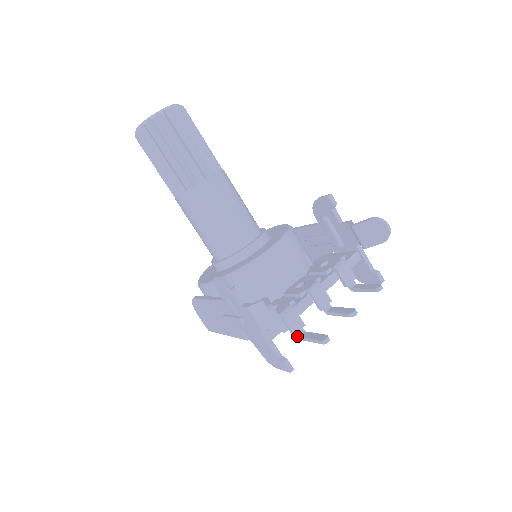
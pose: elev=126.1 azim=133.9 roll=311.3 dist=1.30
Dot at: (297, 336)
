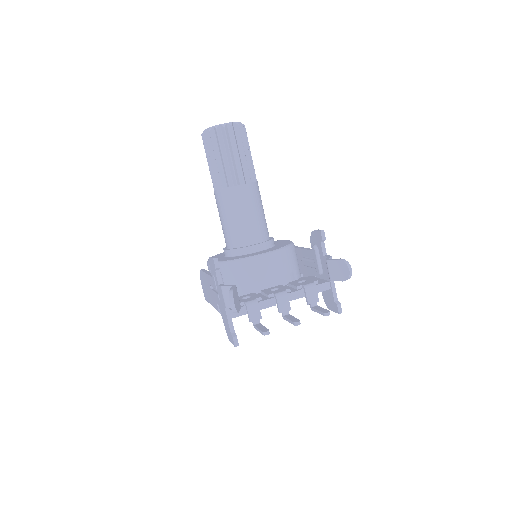
Dot at: (253, 324)
